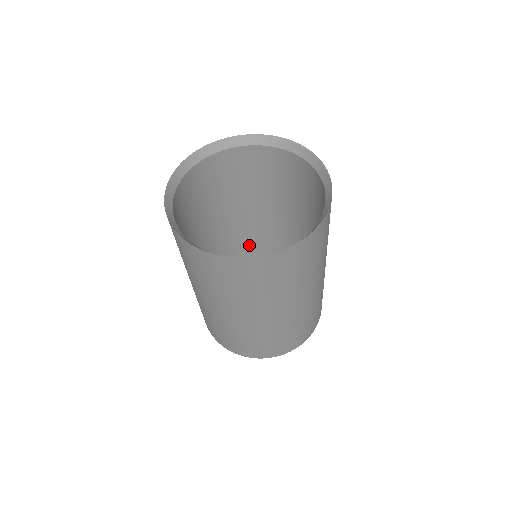
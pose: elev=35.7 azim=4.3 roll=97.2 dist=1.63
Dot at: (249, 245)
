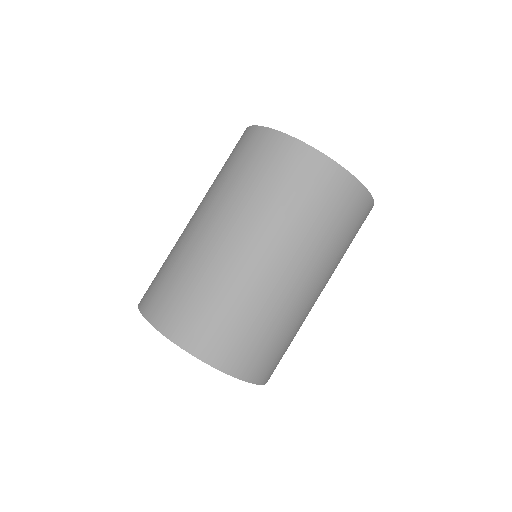
Dot at: occluded
